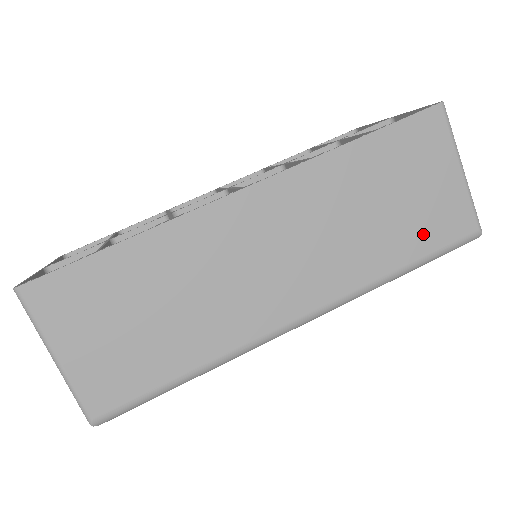
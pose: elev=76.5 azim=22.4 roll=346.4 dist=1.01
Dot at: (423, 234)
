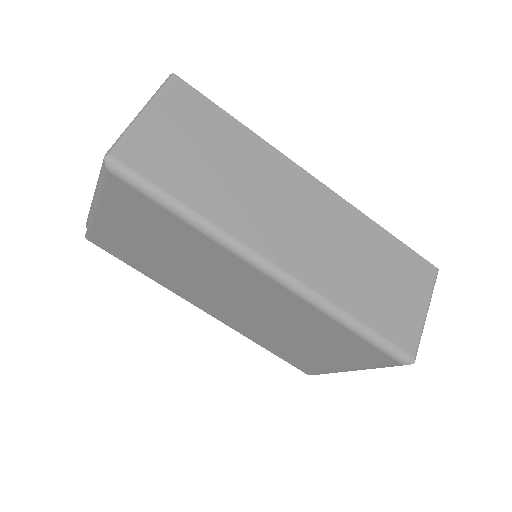
Dot at: (382, 316)
